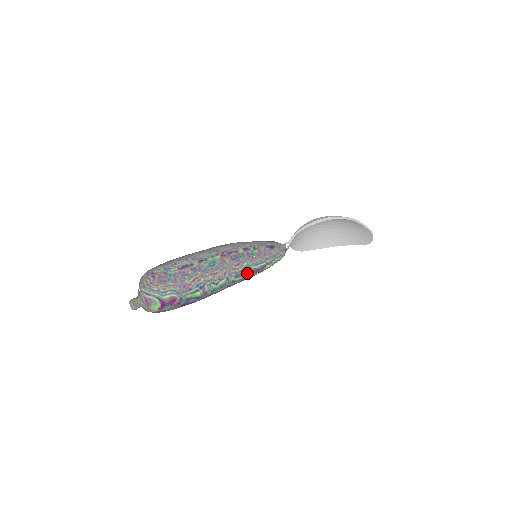
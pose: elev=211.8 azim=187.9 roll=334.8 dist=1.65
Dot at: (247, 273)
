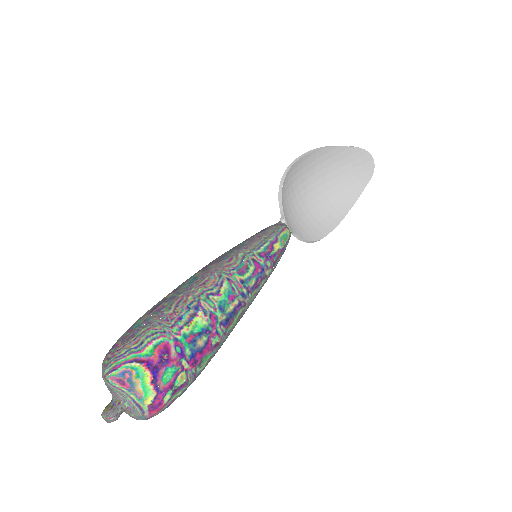
Dot at: (253, 263)
